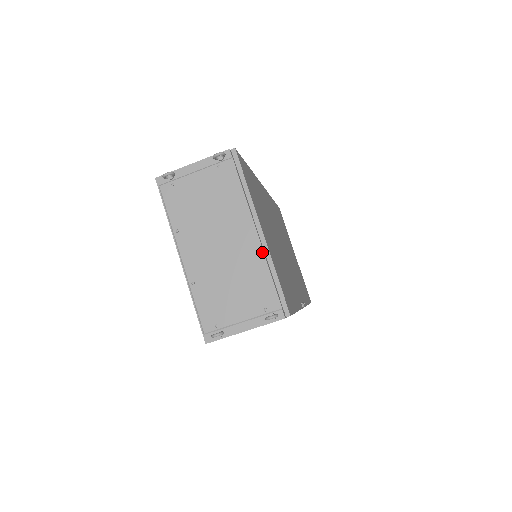
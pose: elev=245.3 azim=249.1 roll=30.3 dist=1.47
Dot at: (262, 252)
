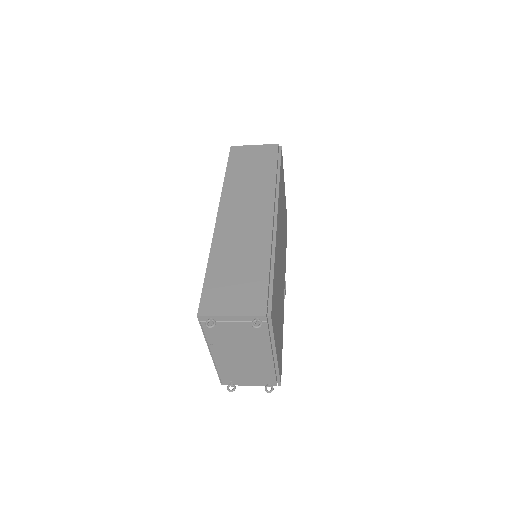
Dot at: (273, 364)
